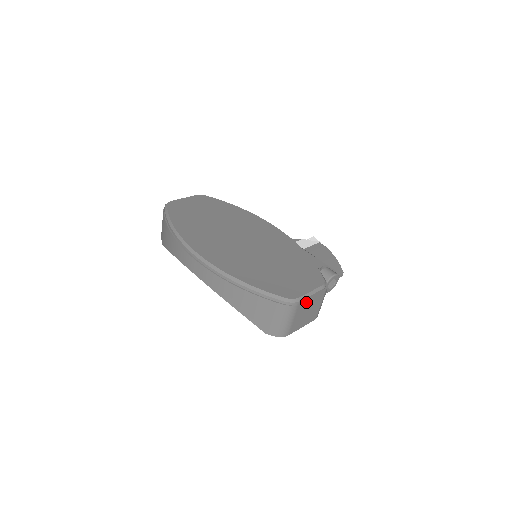
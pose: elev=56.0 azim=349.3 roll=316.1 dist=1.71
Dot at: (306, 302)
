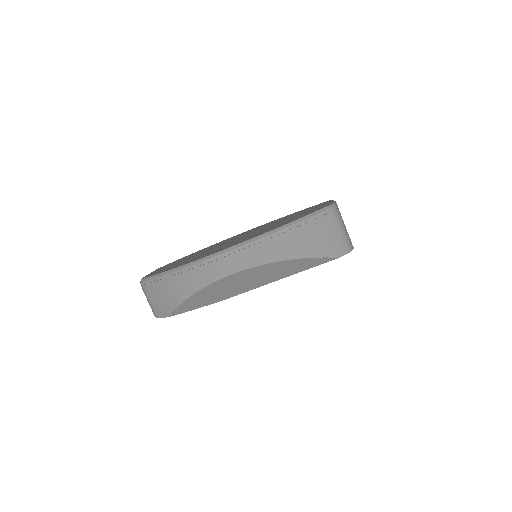
Dot at: occluded
